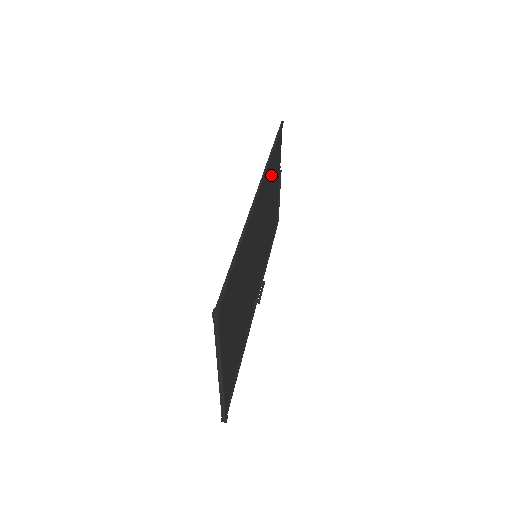
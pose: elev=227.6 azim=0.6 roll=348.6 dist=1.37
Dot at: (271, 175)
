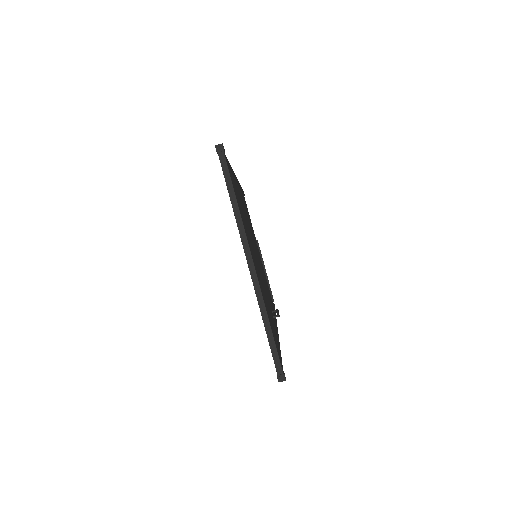
Dot at: occluded
